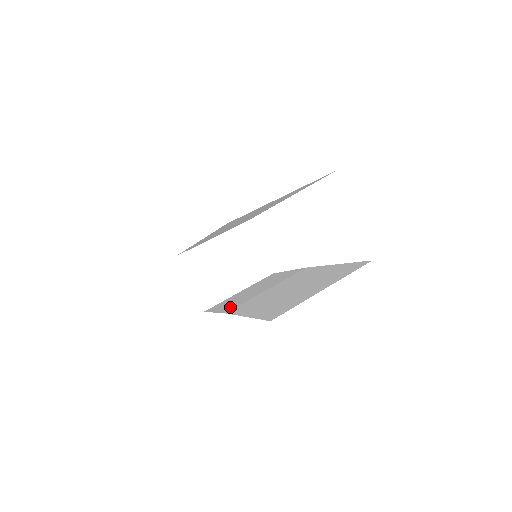
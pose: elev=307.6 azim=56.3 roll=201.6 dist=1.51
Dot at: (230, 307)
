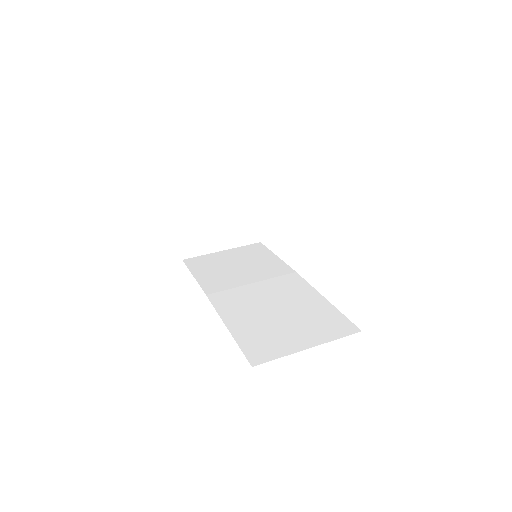
Dot at: (212, 285)
